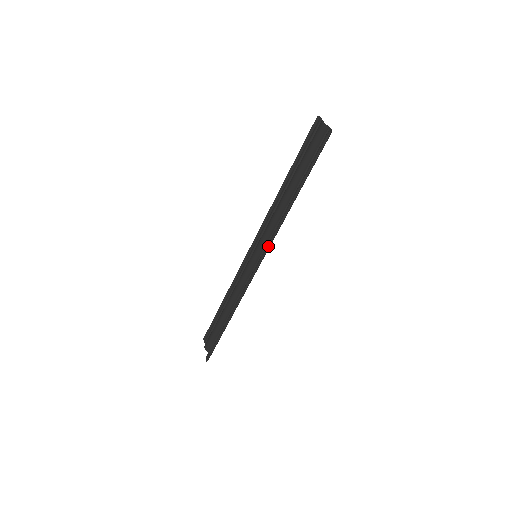
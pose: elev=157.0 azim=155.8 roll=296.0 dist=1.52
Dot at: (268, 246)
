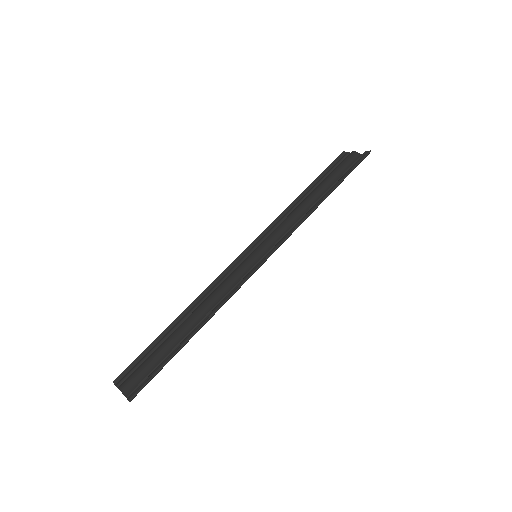
Dot at: (288, 235)
